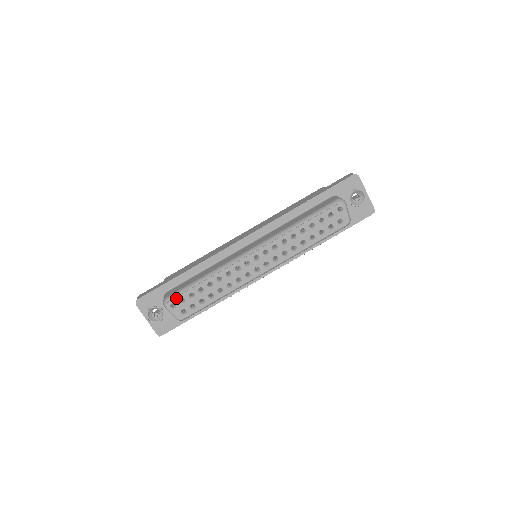
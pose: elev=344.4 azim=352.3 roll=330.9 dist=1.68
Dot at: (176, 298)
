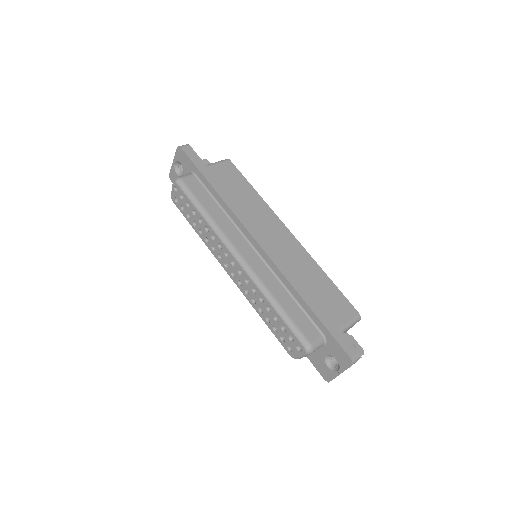
Dot at: (181, 190)
